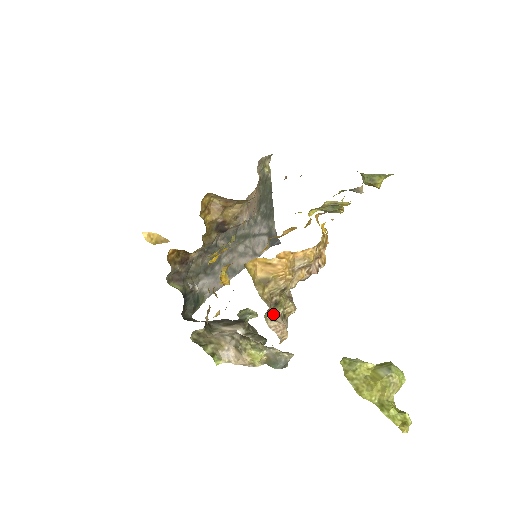
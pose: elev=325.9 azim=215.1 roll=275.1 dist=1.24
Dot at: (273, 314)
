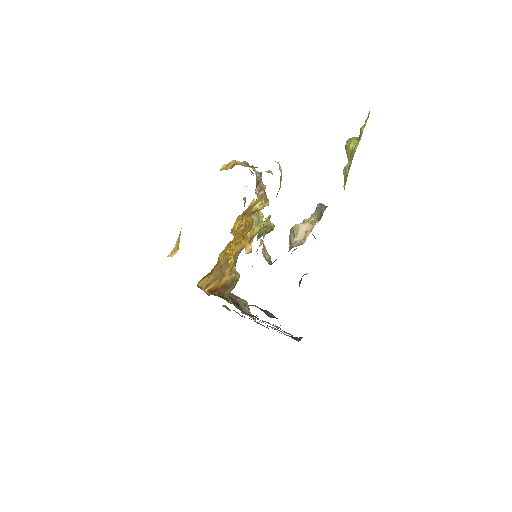
Dot at: occluded
